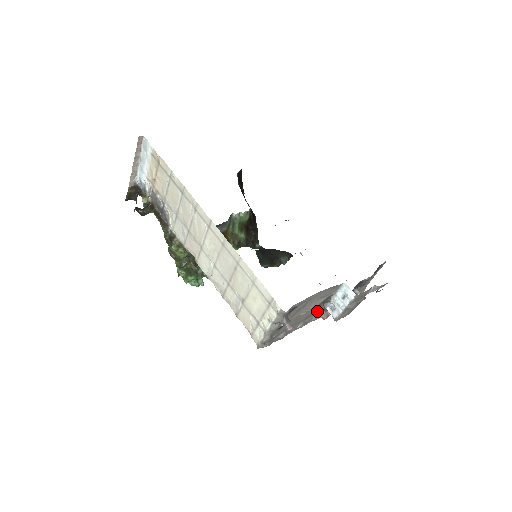
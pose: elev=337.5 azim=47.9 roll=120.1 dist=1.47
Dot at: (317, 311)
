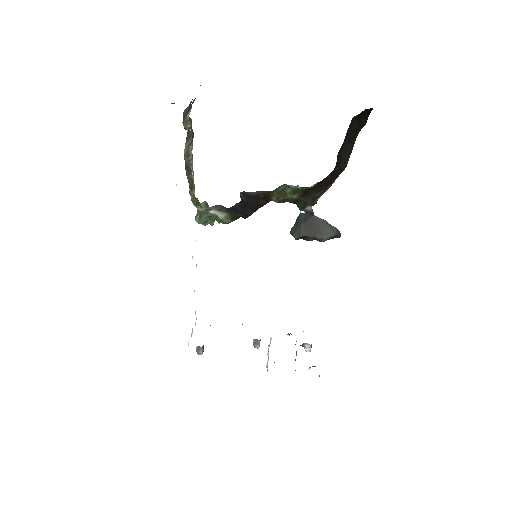
Dot at: occluded
